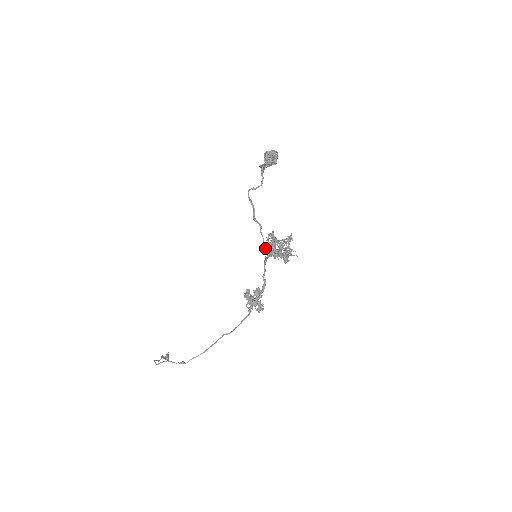
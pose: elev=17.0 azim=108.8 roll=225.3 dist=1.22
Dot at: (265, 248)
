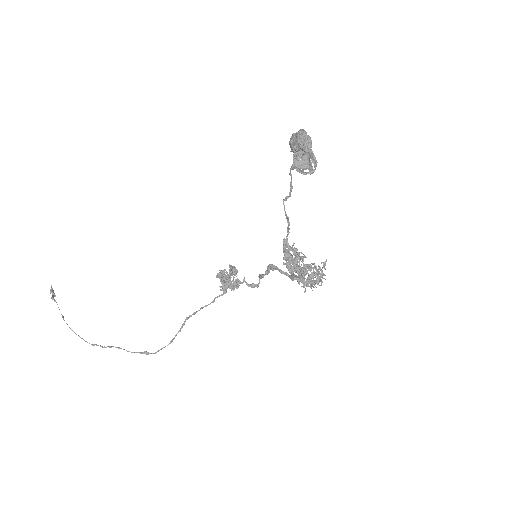
Dot at: (295, 276)
